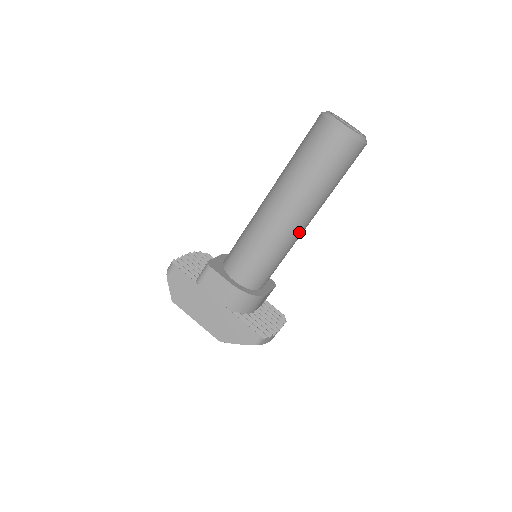
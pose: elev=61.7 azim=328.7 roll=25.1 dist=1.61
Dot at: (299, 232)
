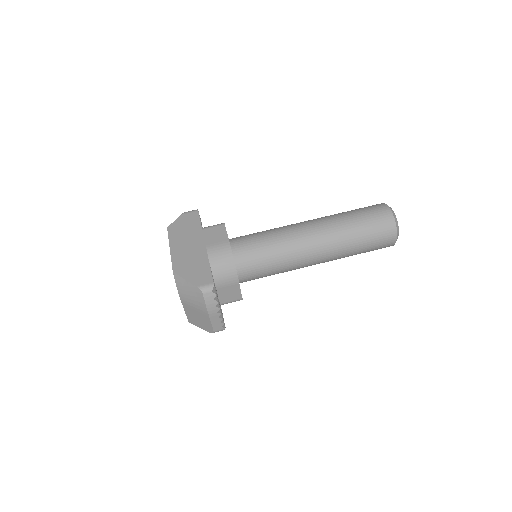
Dot at: (307, 254)
